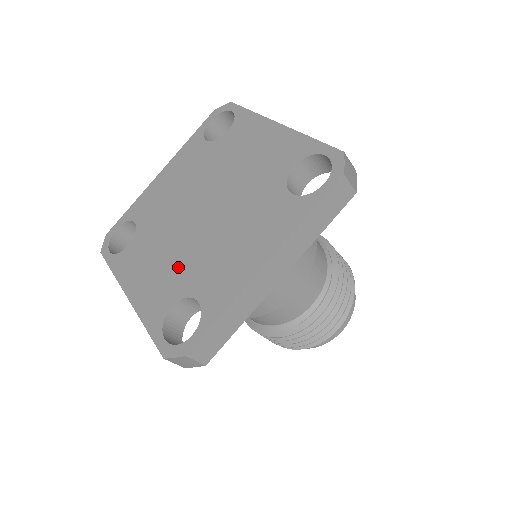
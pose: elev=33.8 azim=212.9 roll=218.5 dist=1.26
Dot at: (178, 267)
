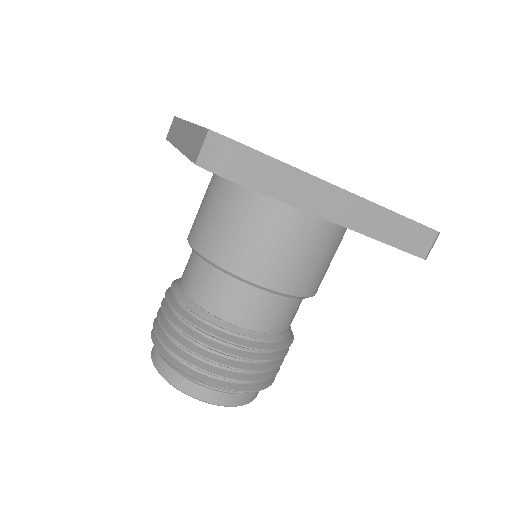
Dot at: occluded
